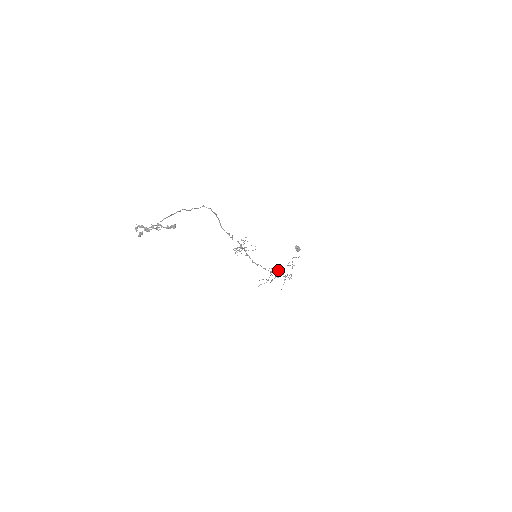
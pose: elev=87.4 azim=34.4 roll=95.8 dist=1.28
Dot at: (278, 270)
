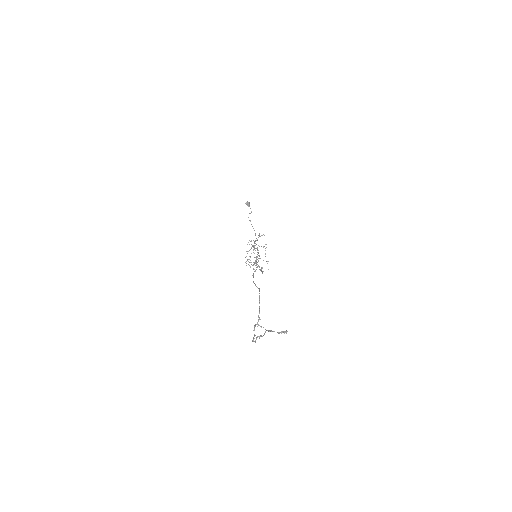
Dot at: (251, 241)
